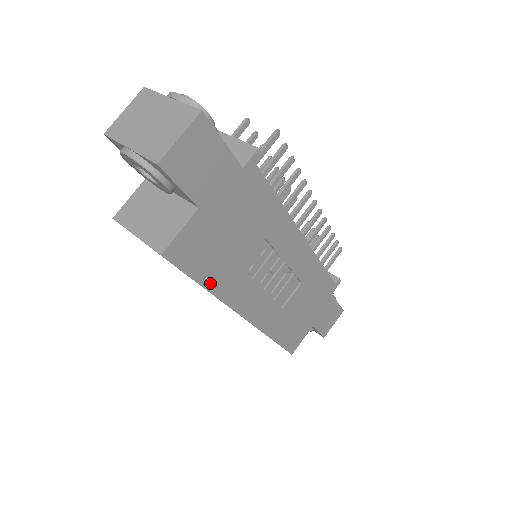
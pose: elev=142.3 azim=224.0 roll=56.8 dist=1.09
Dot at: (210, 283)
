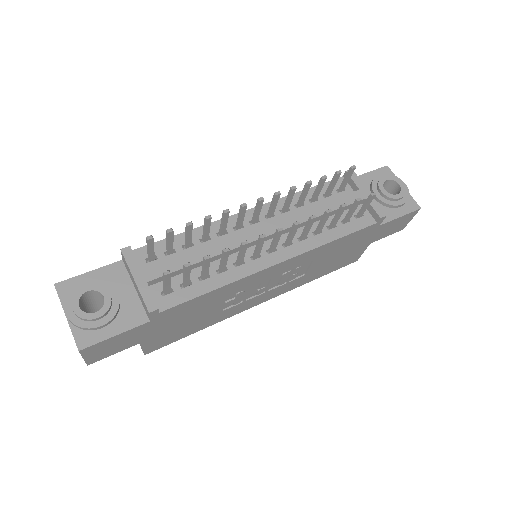
Dot at: (201, 328)
